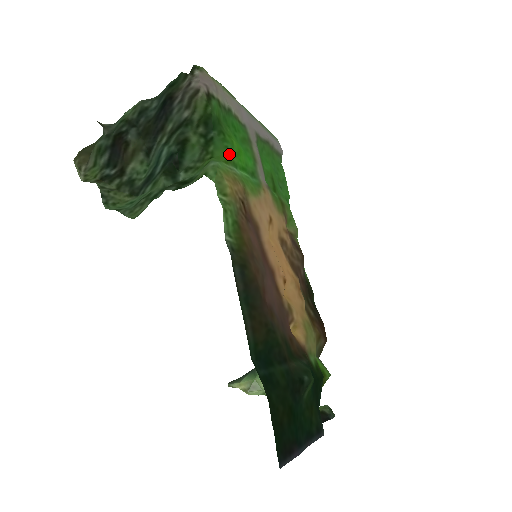
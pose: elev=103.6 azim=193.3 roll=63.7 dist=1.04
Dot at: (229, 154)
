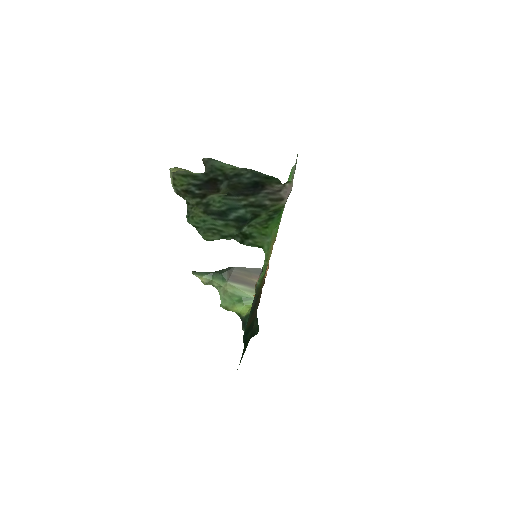
Dot at: occluded
